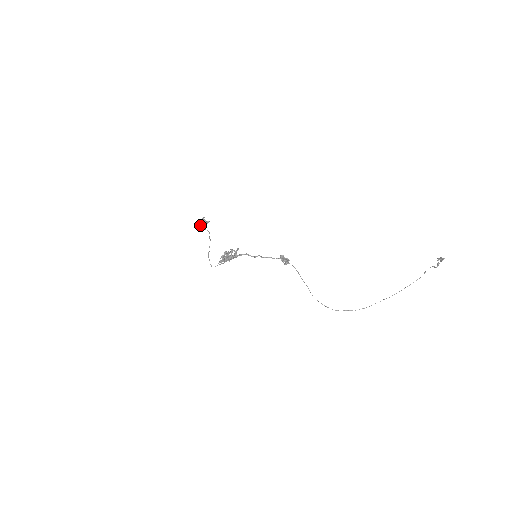
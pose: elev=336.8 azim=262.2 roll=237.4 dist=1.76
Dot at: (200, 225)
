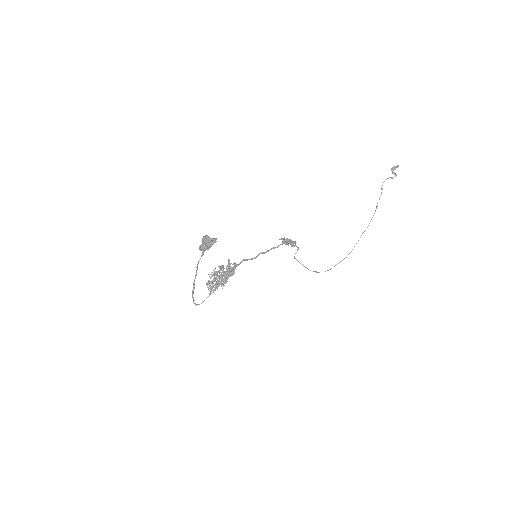
Dot at: (206, 249)
